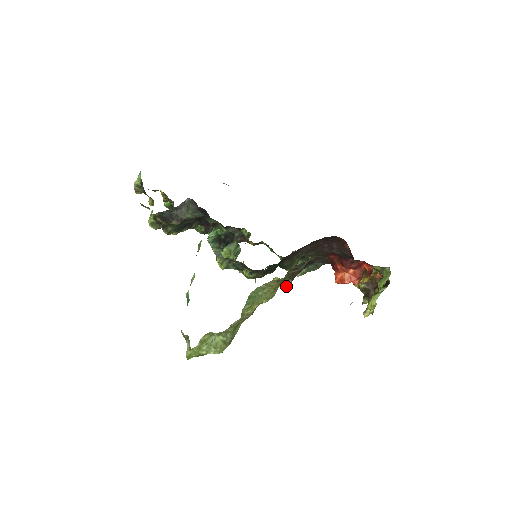
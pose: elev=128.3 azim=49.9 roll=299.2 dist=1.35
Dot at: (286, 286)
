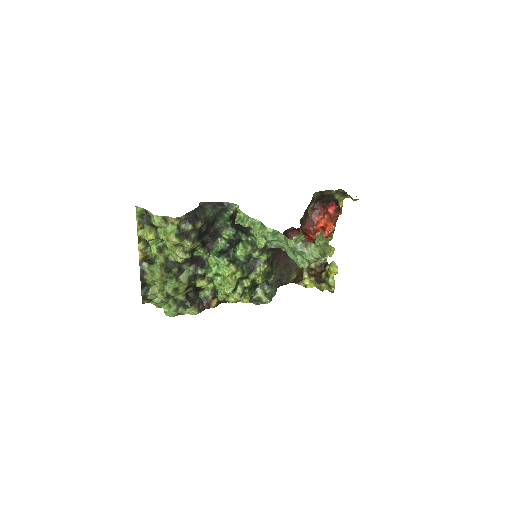
Dot at: occluded
